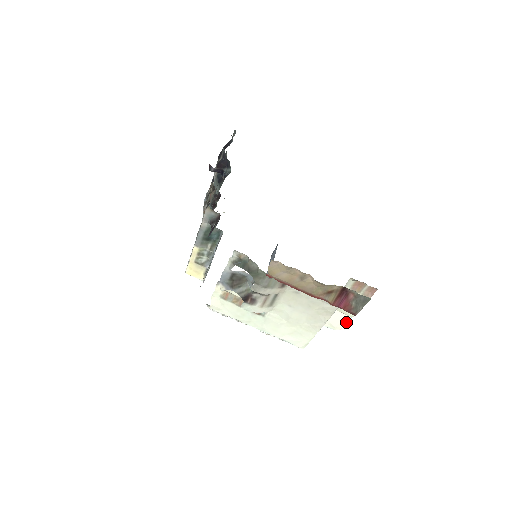
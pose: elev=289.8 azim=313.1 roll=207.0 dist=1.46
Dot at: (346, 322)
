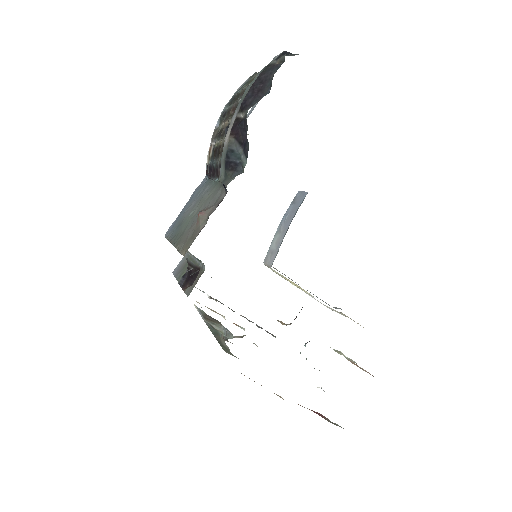
Dot at: occluded
